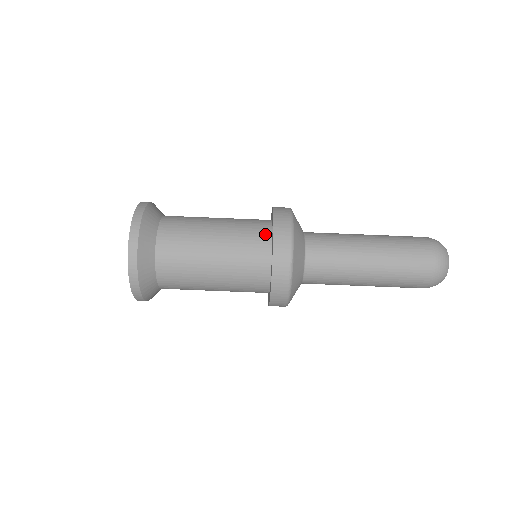
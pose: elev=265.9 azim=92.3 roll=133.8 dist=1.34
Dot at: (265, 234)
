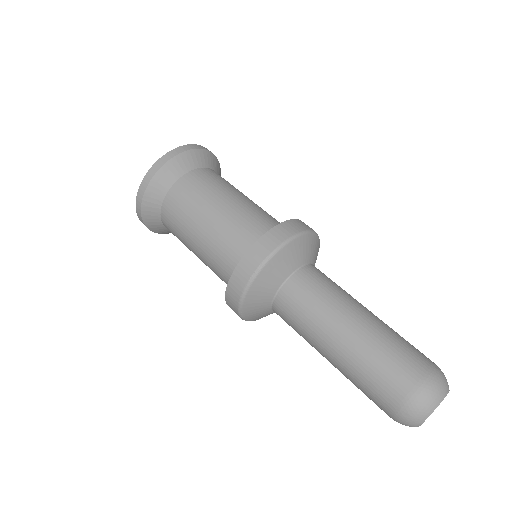
Dot at: occluded
